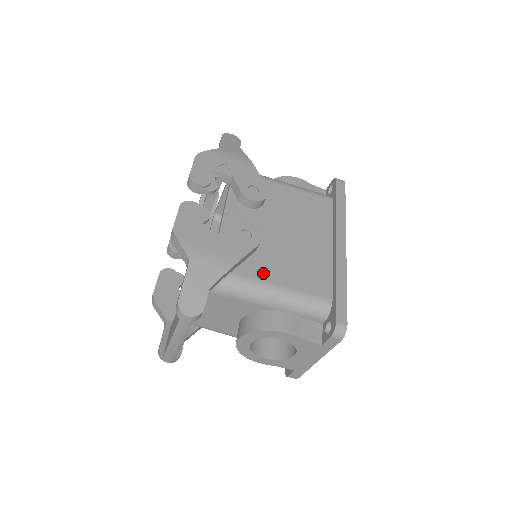
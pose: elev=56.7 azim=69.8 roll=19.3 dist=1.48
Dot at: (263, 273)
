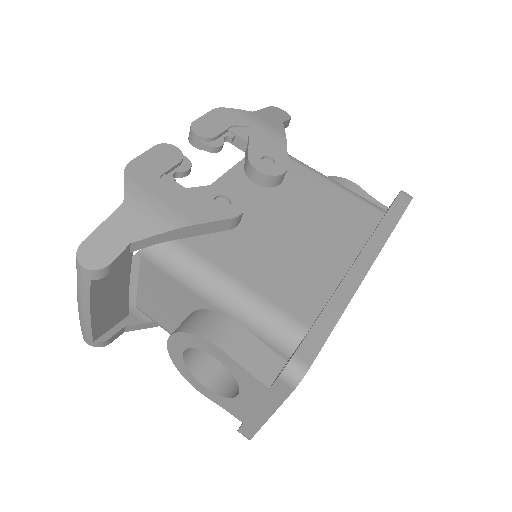
Dot at: (225, 258)
